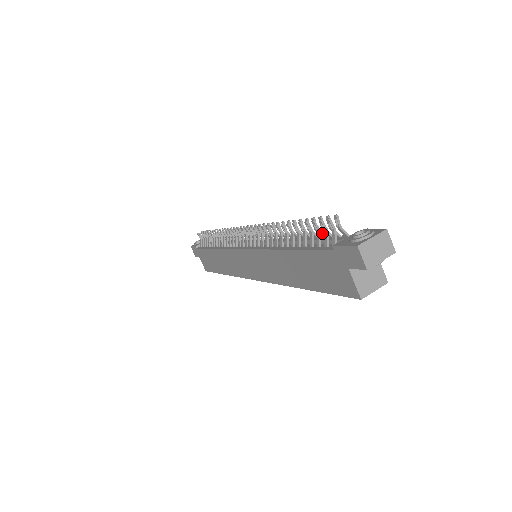
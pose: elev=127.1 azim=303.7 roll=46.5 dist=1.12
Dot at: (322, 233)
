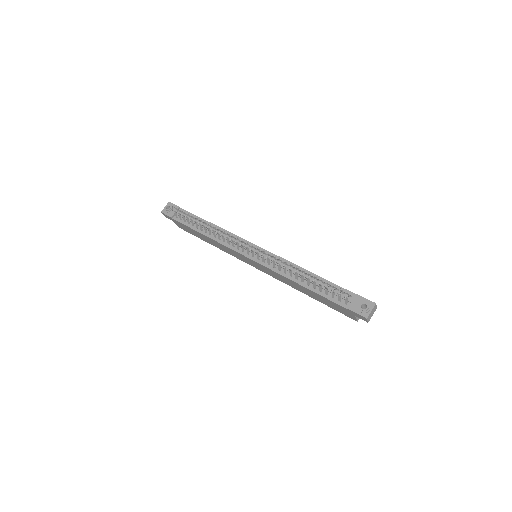
Dot at: (331, 286)
